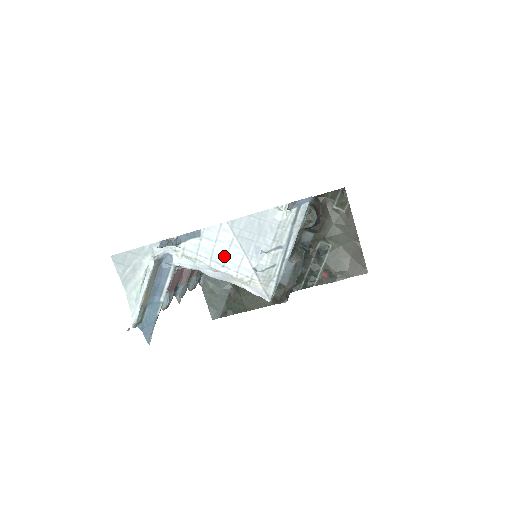
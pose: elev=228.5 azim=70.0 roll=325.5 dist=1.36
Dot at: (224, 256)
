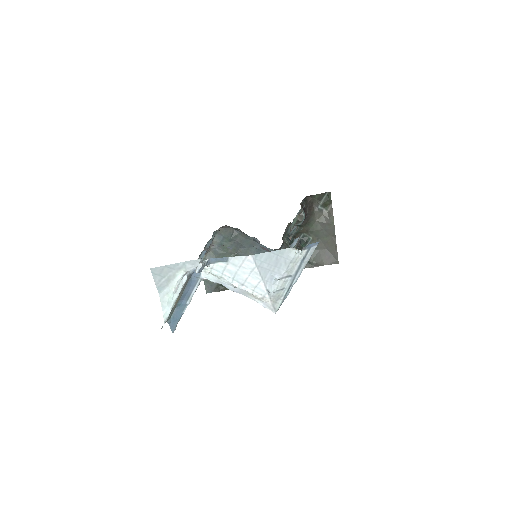
Dot at: (245, 278)
